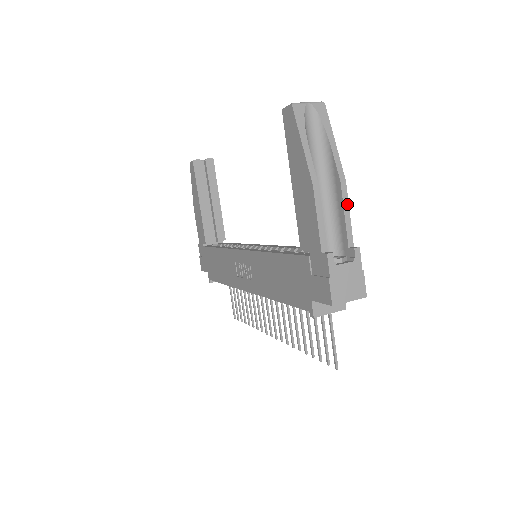
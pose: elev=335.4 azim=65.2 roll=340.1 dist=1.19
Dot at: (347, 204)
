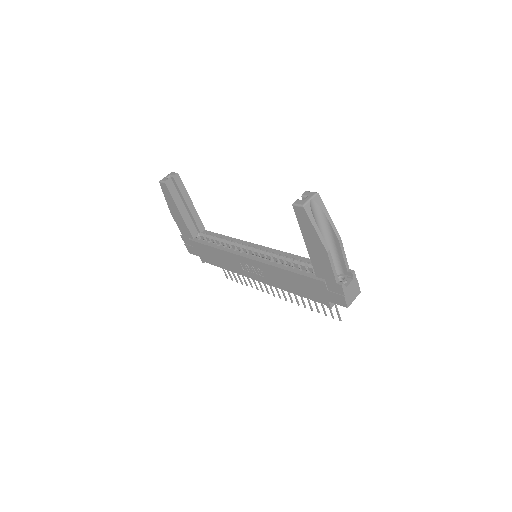
Dot at: (343, 250)
